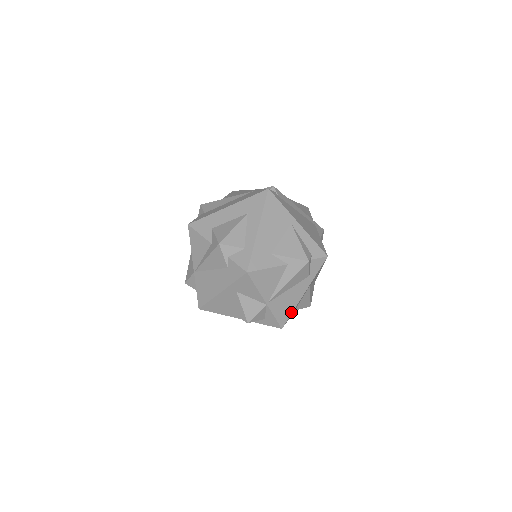
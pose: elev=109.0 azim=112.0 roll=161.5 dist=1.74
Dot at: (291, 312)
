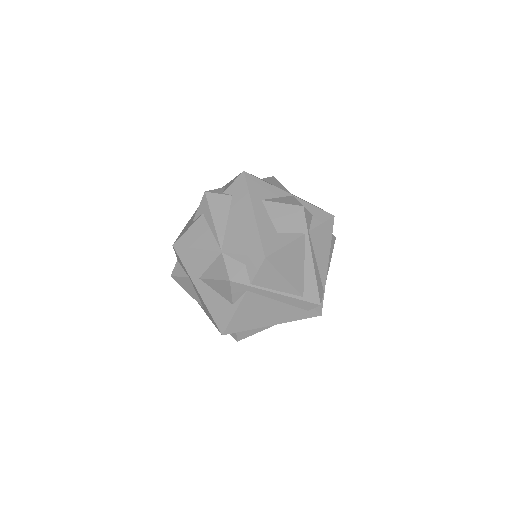
Dot at: occluded
